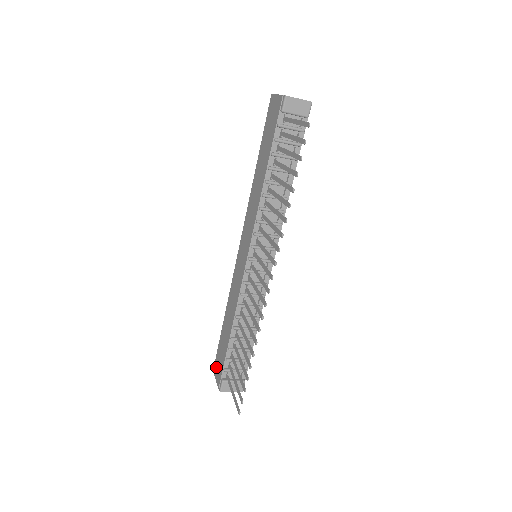
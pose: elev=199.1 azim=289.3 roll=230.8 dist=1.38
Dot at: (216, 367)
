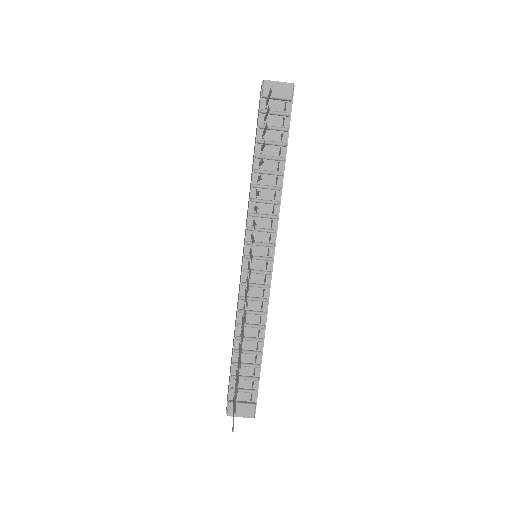
Dot at: occluded
